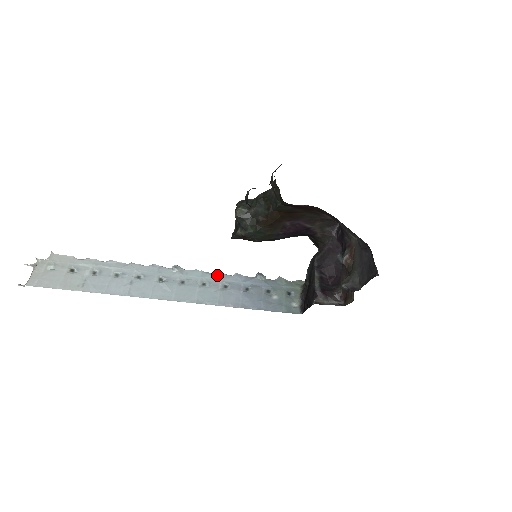
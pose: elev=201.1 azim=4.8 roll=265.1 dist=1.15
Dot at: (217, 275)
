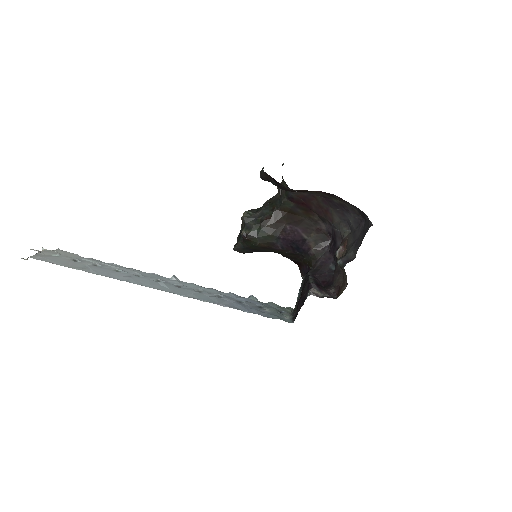
Dot at: (212, 289)
